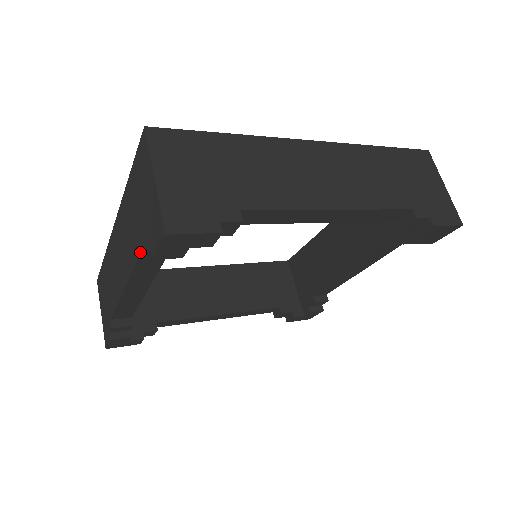
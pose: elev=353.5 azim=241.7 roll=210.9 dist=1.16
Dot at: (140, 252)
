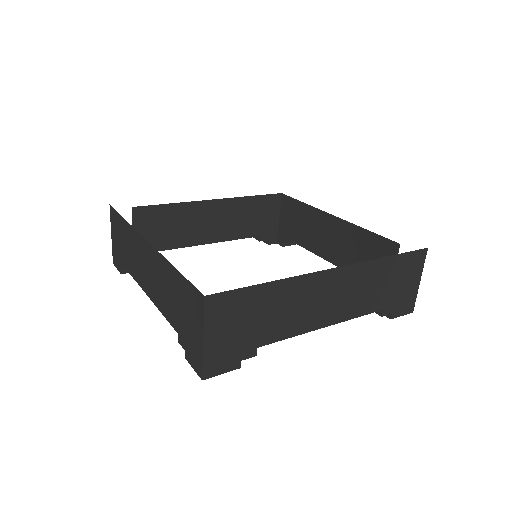
Dot at: (174, 327)
